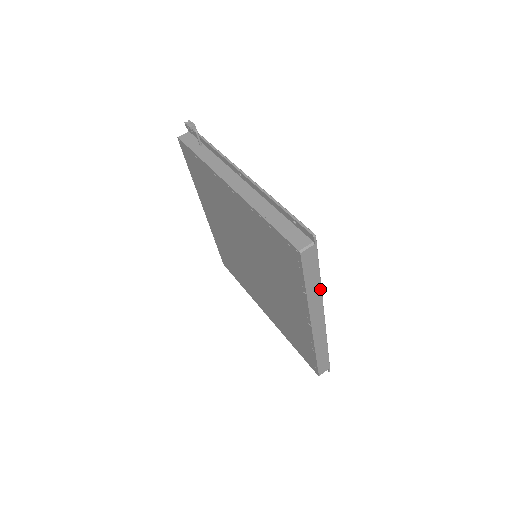
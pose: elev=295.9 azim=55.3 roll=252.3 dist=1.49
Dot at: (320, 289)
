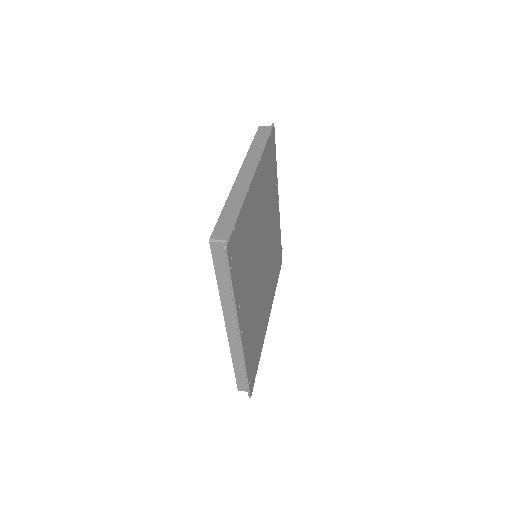
Dot at: (262, 151)
